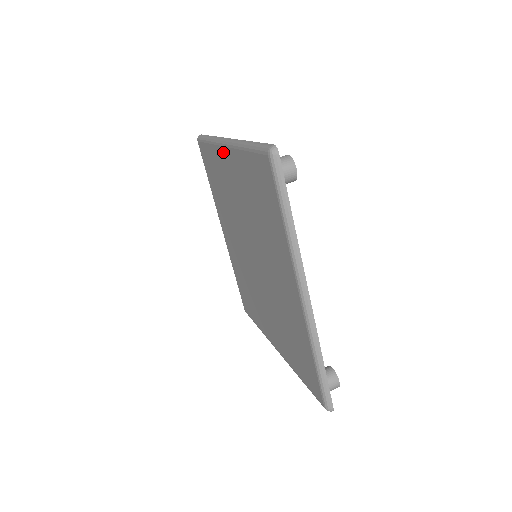
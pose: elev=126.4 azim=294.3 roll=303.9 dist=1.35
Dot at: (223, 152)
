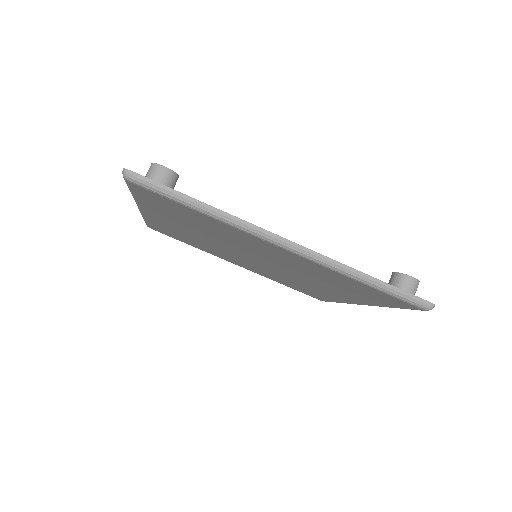
Dot at: (270, 245)
